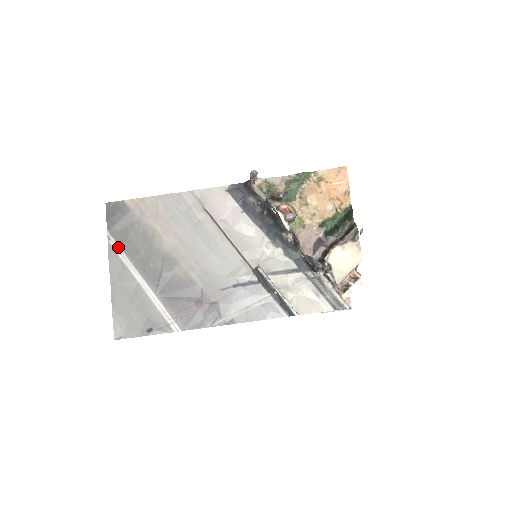
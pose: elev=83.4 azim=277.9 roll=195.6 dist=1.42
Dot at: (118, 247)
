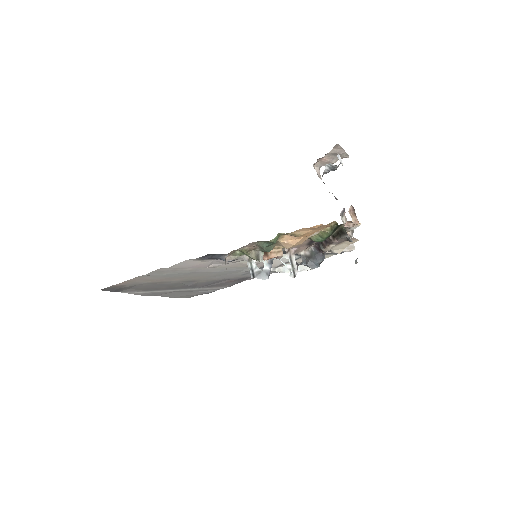
Dot at: (140, 292)
